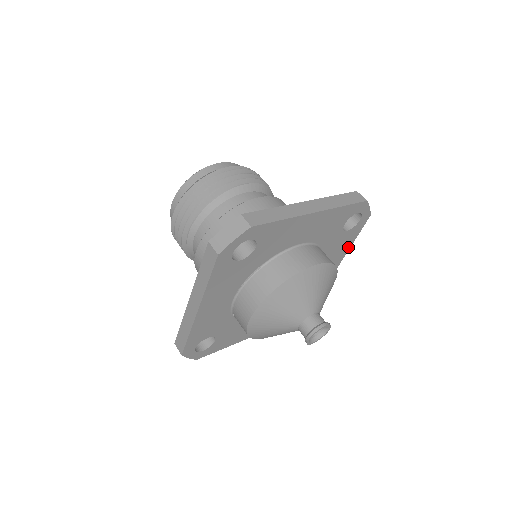
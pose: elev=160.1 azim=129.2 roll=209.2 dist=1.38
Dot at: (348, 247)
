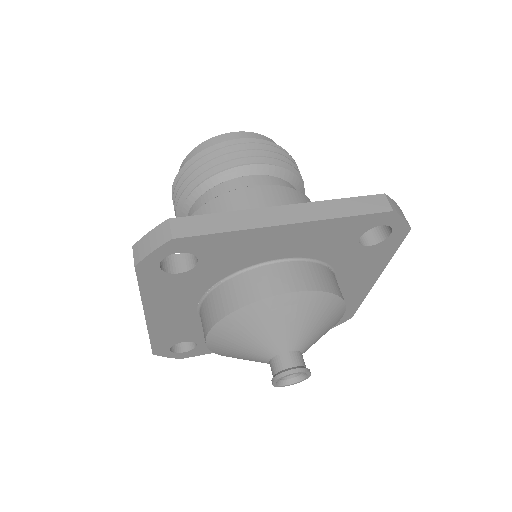
Dot at: (383, 264)
